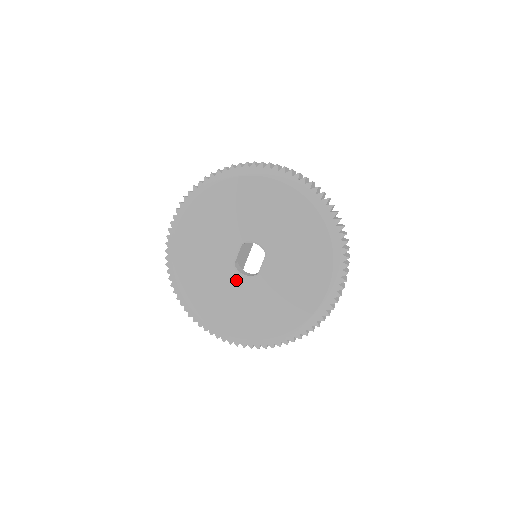
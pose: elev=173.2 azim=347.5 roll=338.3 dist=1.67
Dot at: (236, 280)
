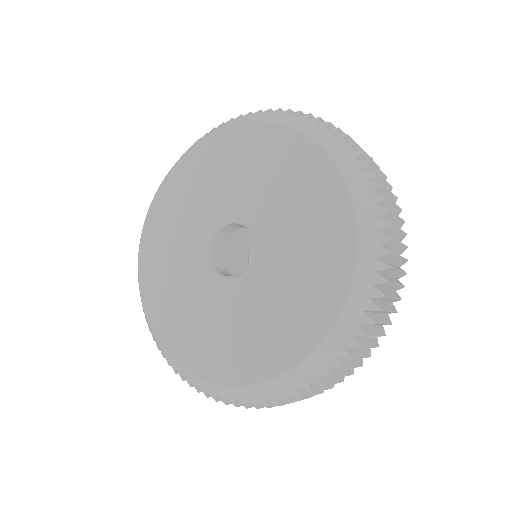
Dot at: (222, 290)
